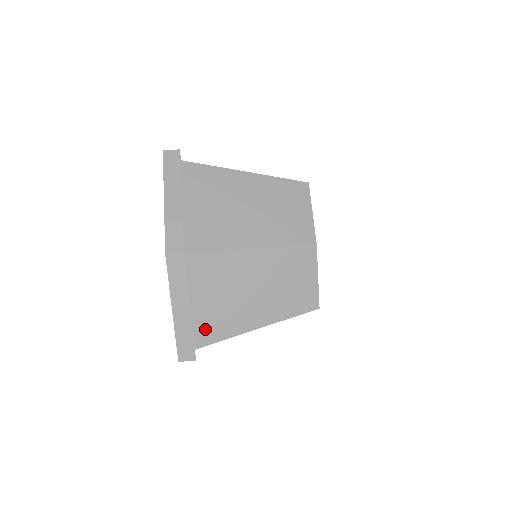
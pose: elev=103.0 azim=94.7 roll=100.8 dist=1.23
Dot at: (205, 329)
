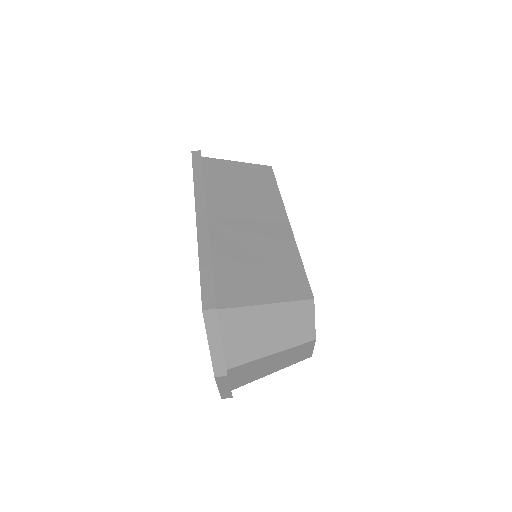
Dot at: (238, 384)
